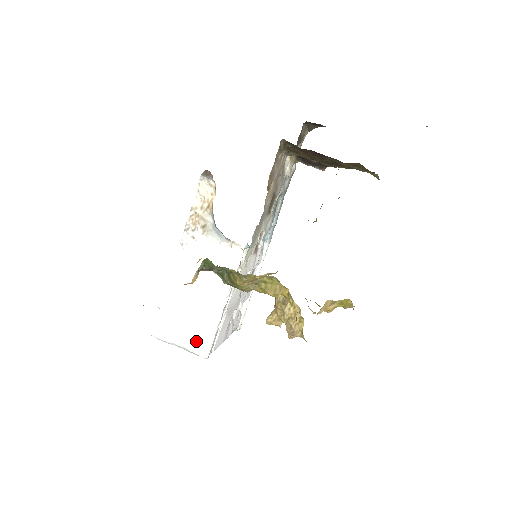
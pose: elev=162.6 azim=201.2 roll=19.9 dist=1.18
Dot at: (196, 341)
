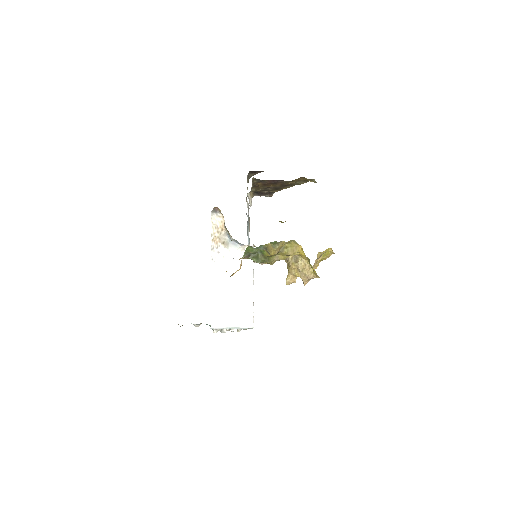
Dot at: (243, 318)
